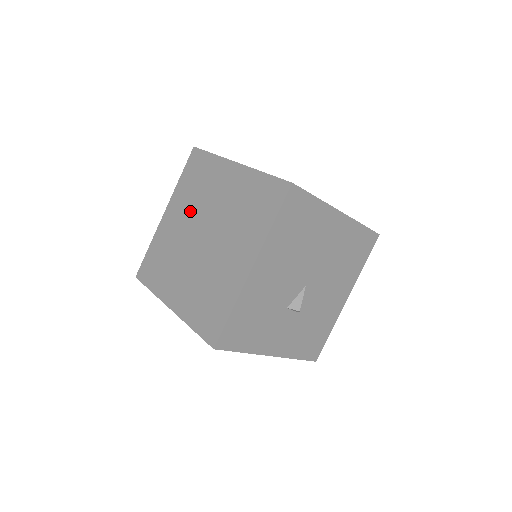
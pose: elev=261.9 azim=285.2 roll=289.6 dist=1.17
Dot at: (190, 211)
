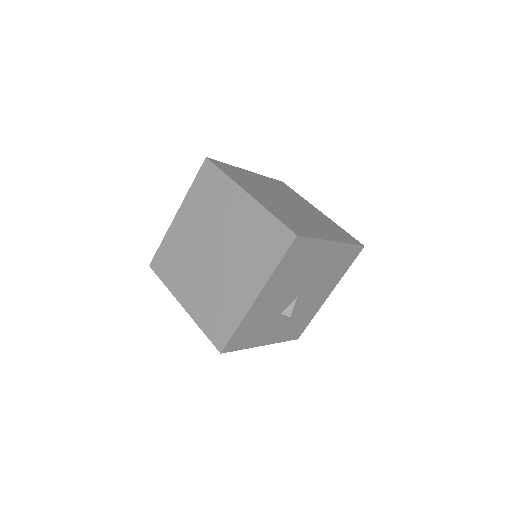
Dot at: (202, 223)
